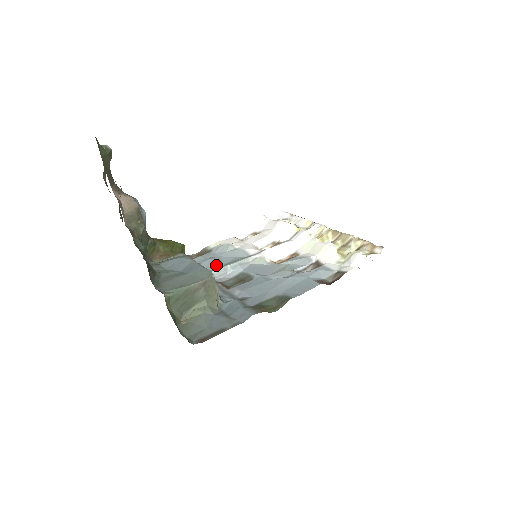
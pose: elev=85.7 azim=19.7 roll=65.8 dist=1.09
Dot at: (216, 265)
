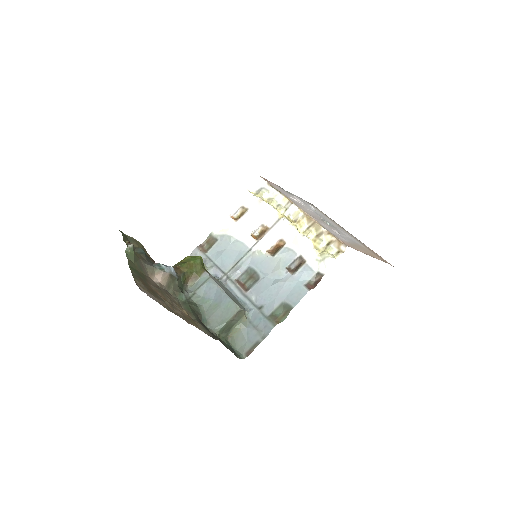
Dot at: (229, 265)
